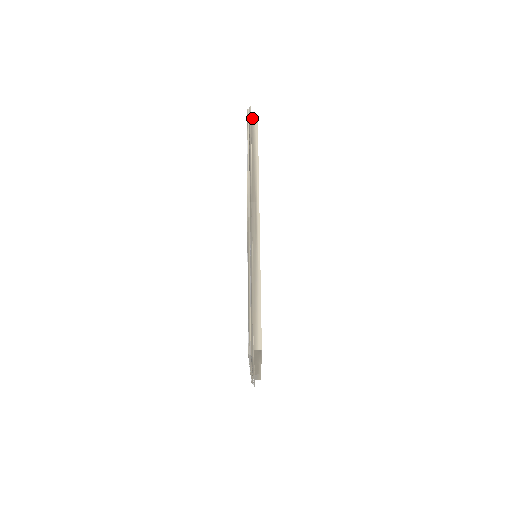
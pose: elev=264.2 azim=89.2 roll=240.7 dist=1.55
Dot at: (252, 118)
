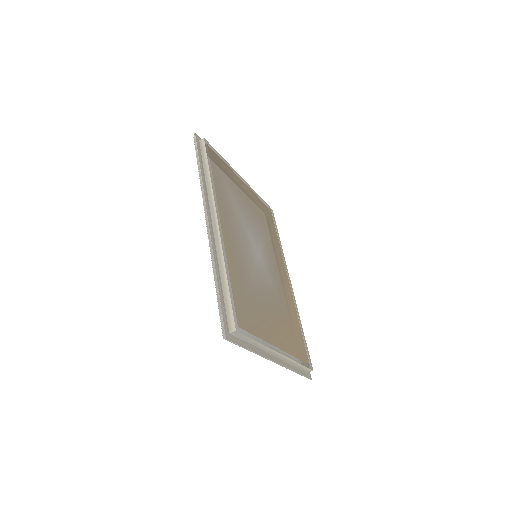
Dot at: (200, 142)
